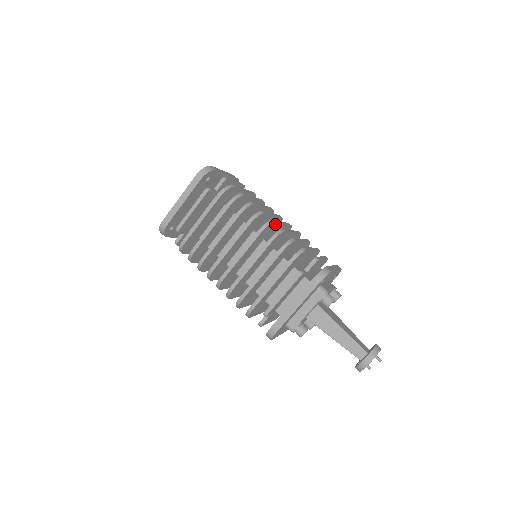
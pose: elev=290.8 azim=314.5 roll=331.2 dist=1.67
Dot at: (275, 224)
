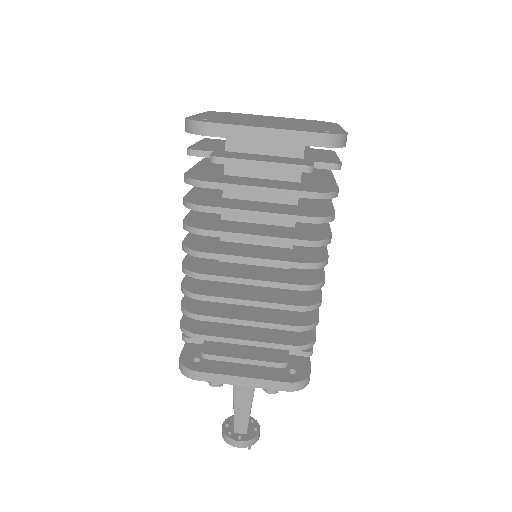
Dot at: occluded
